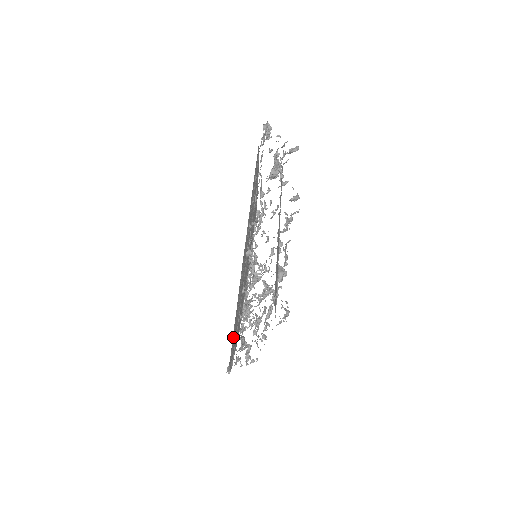
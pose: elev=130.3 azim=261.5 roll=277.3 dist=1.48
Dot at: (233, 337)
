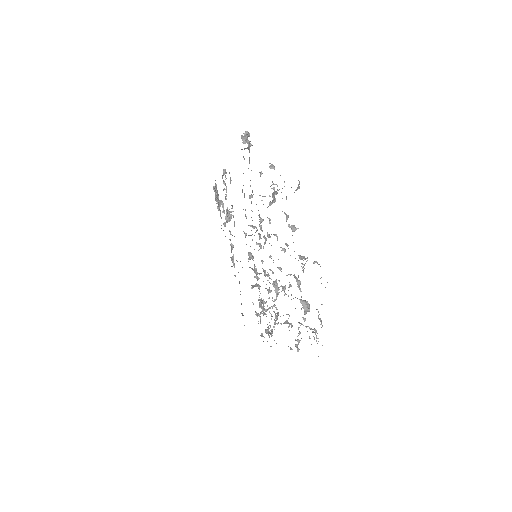
Dot at: occluded
